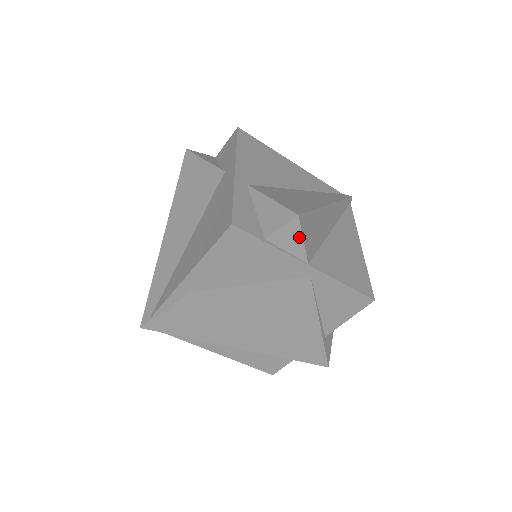
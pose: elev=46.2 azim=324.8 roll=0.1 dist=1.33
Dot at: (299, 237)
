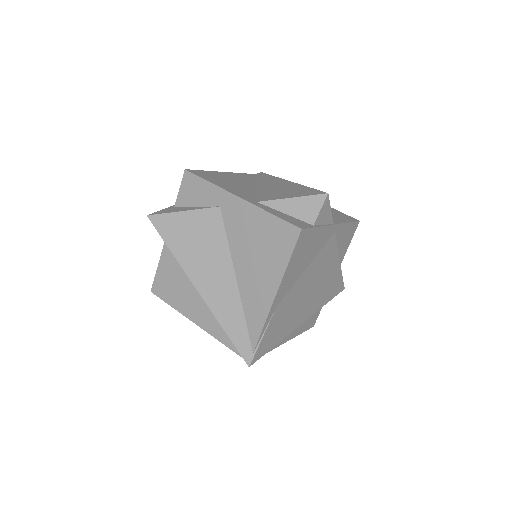
Dot at: (329, 209)
